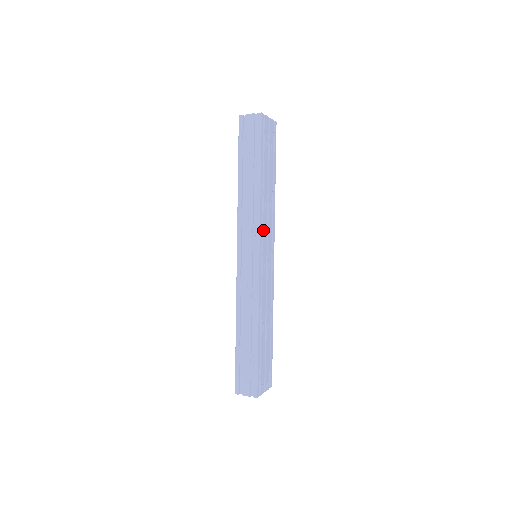
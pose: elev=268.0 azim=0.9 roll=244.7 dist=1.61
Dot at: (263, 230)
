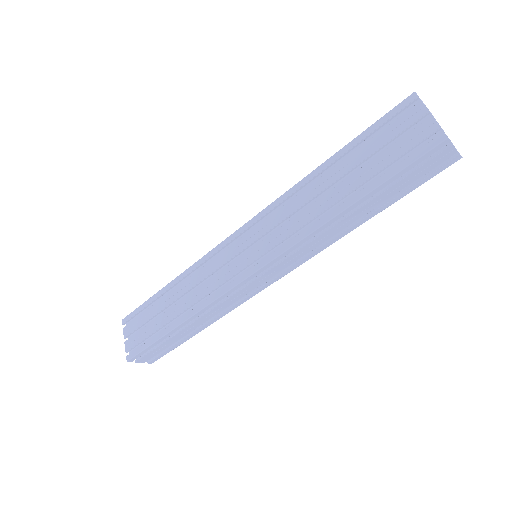
Dot at: occluded
